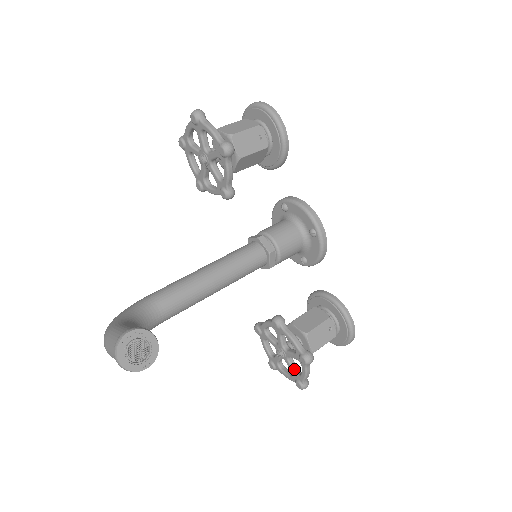
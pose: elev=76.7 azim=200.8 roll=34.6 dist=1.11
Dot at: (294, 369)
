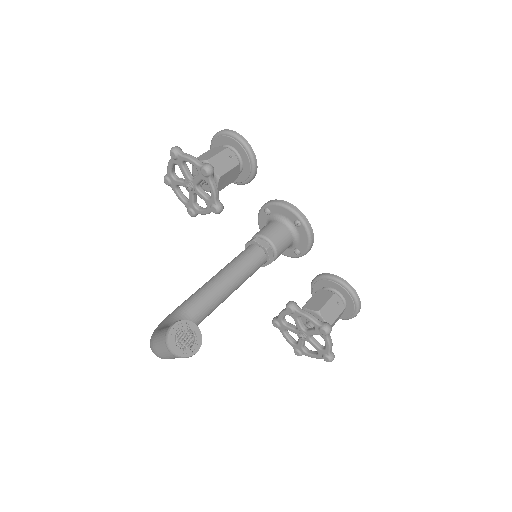
Dot at: (318, 346)
